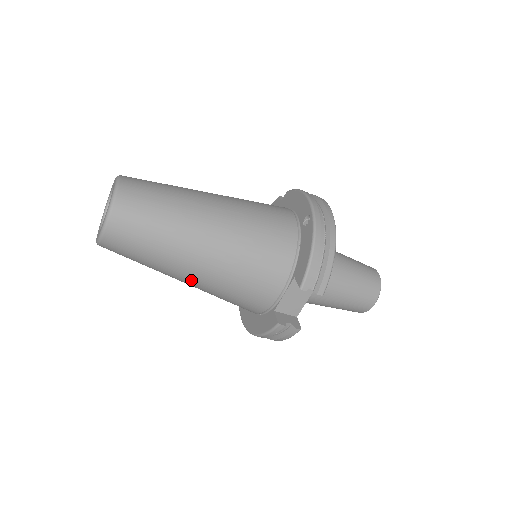
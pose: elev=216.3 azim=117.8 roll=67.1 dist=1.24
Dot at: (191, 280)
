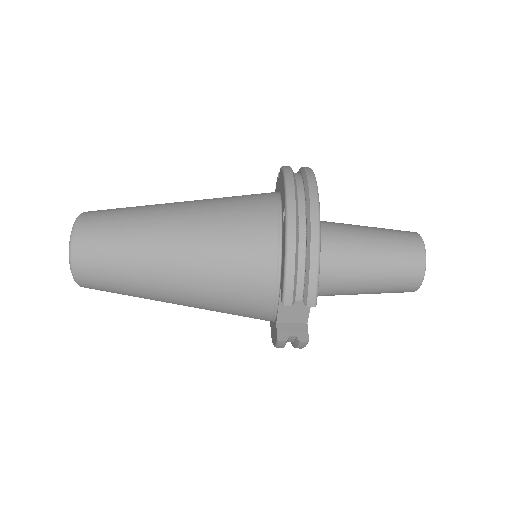
Dot at: (180, 304)
